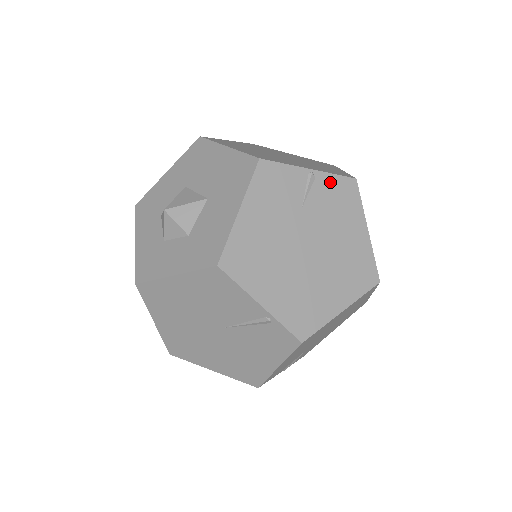
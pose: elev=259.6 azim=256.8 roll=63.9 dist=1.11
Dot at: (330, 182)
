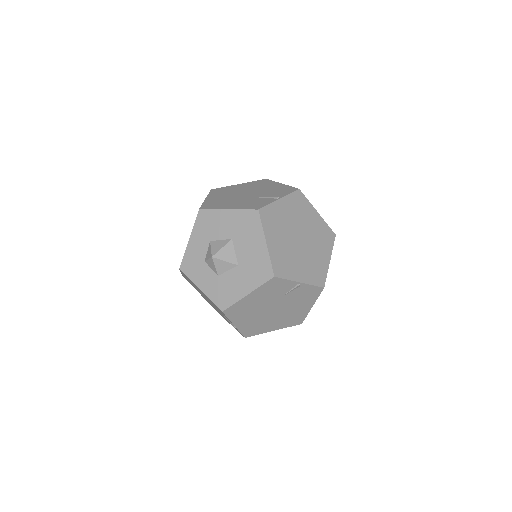
Dot at: (307, 288)
